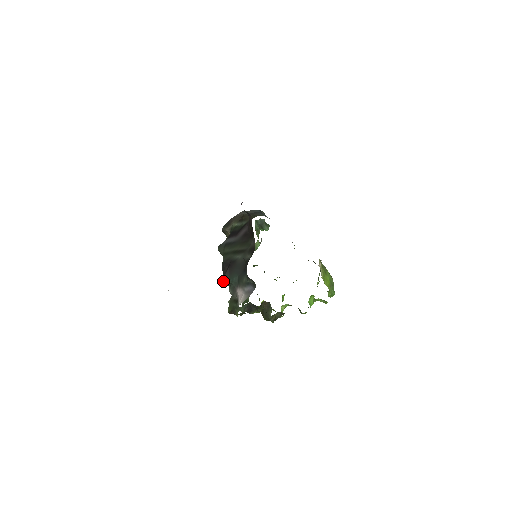
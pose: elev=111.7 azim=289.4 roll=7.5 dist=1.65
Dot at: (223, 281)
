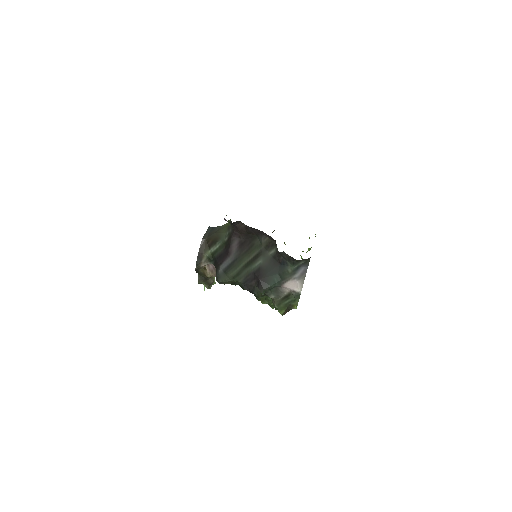
Dot at: occluded
